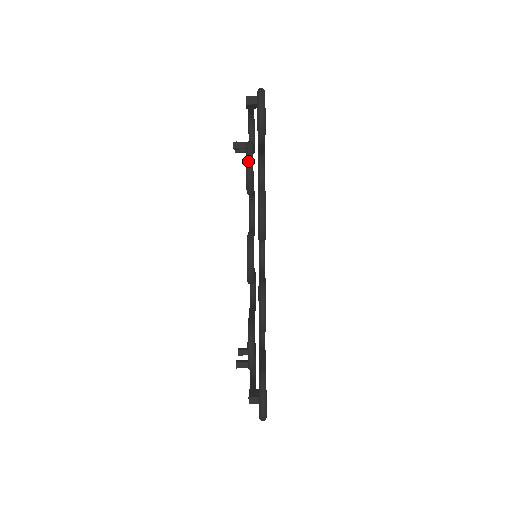
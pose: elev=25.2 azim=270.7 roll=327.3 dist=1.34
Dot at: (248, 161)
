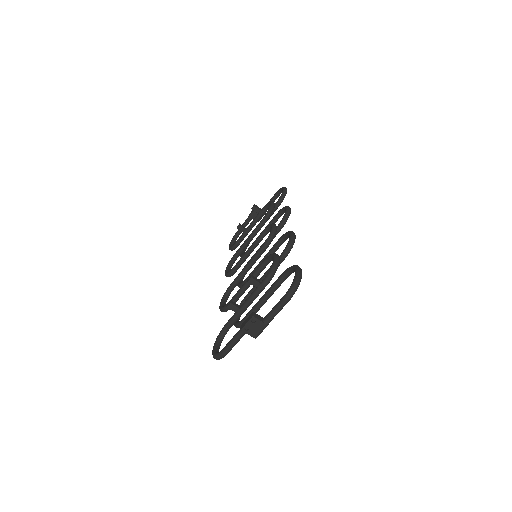
Dot at: (273, 201)
